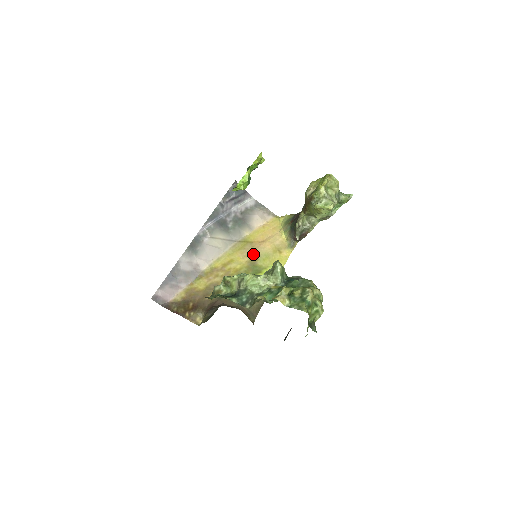
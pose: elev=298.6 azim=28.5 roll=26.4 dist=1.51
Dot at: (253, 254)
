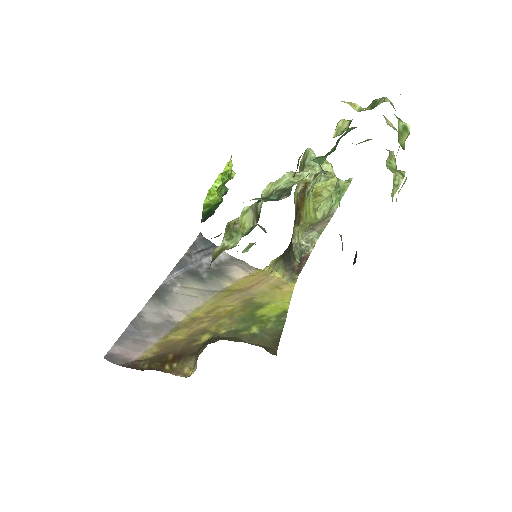
Dot at: (245, 295)
